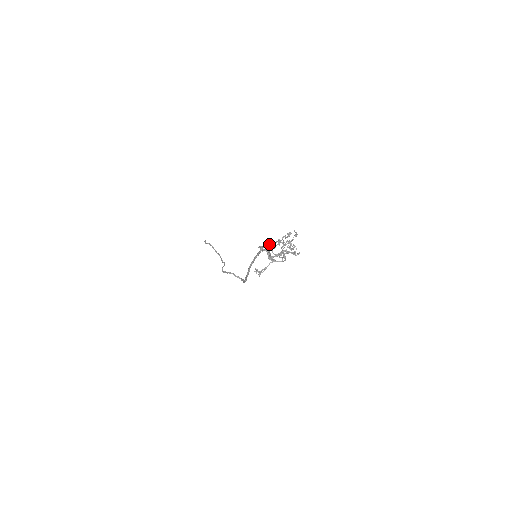
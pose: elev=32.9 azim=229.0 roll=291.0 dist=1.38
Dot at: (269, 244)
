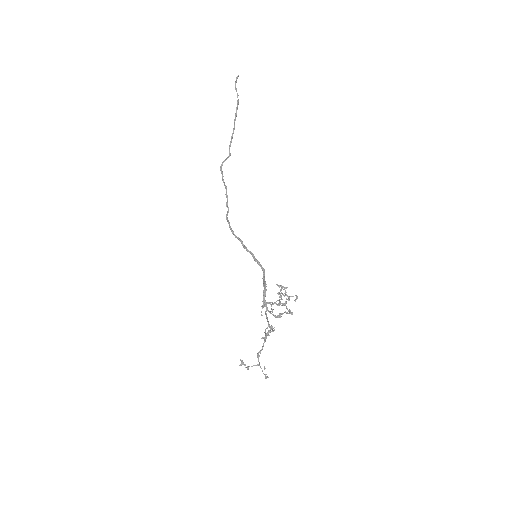
Dot at: occluded
